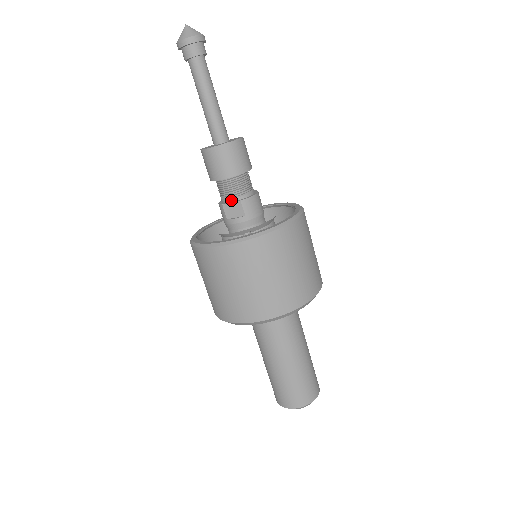
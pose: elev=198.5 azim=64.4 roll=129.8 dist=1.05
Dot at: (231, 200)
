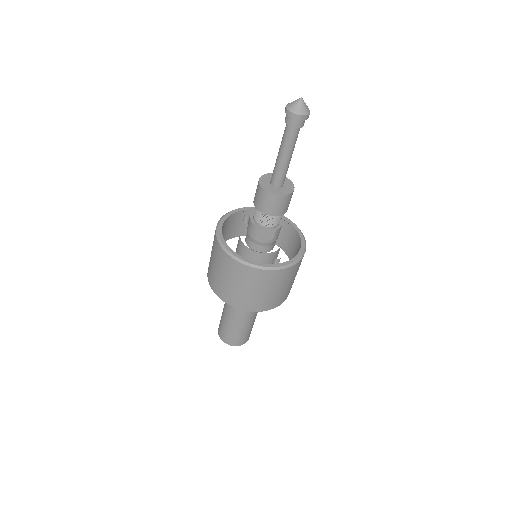
Dot at: (268, 227)
